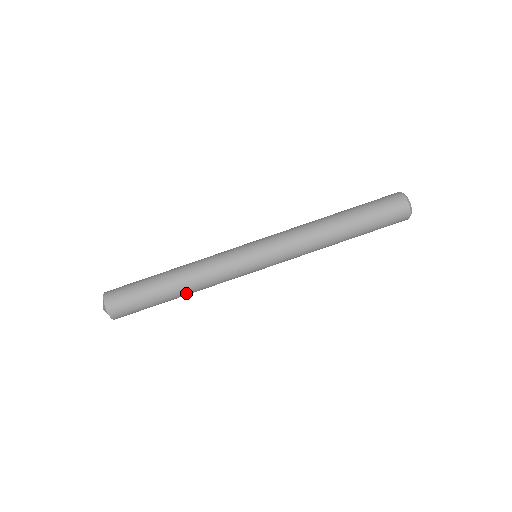
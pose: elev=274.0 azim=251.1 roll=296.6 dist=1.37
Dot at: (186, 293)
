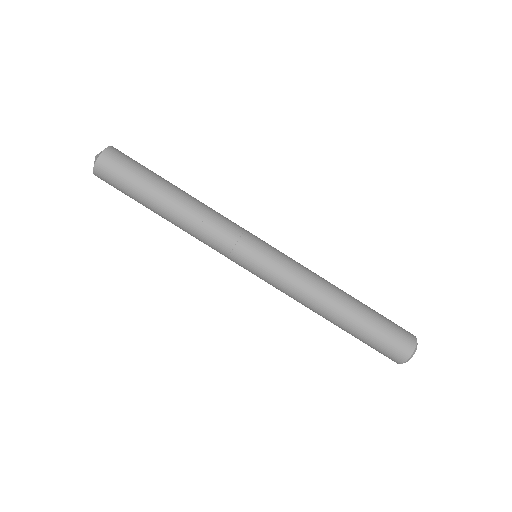
Dot at: (174, 216)
